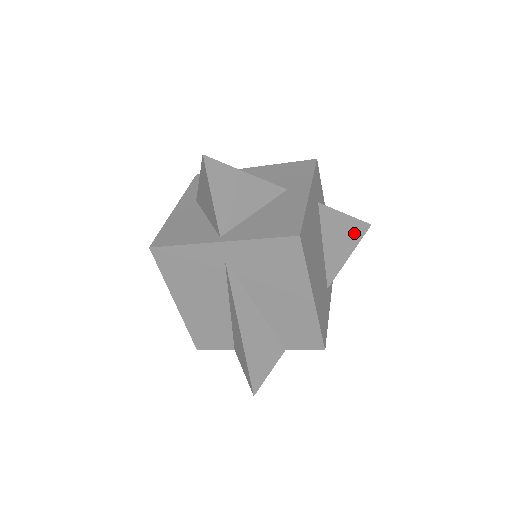
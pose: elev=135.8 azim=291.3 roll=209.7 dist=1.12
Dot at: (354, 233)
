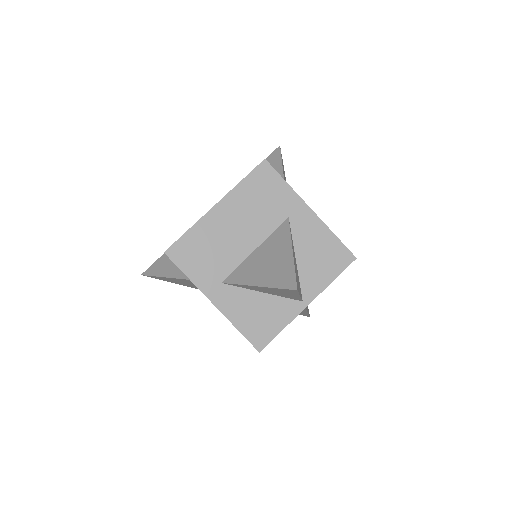
Dot at: (283, 168)
